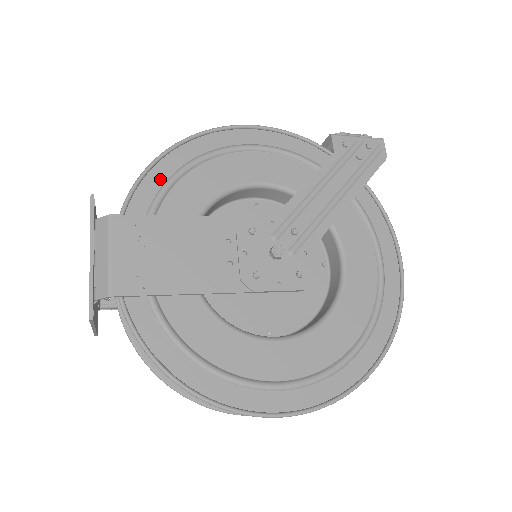
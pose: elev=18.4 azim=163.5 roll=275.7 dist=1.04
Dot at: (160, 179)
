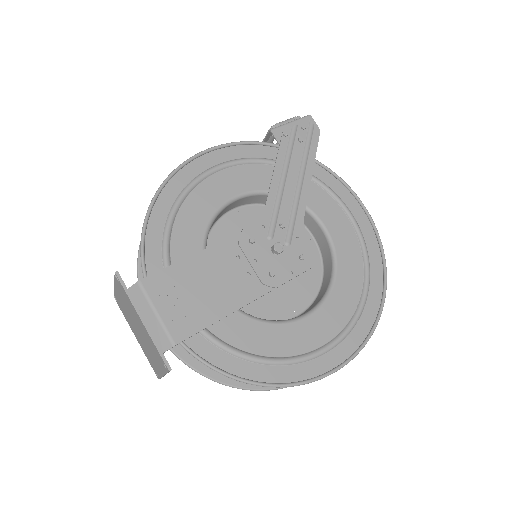
Dot at: (158, 231)
